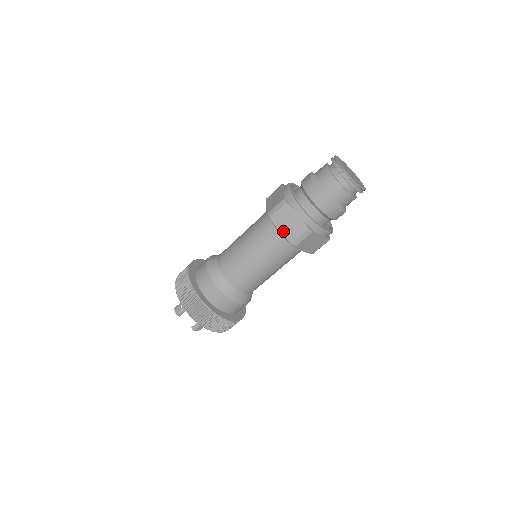
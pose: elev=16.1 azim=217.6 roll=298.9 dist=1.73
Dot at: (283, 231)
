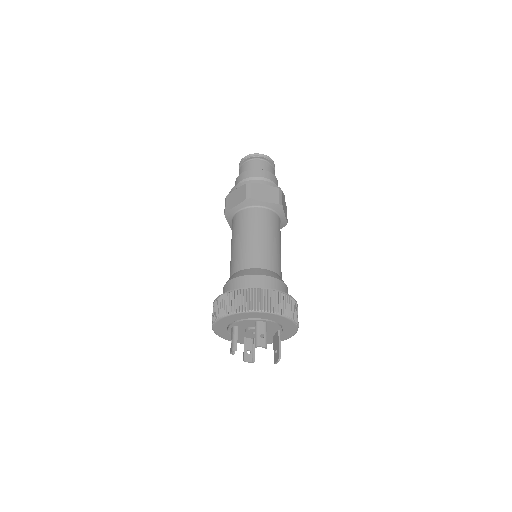
Dot at: (237, 203)
